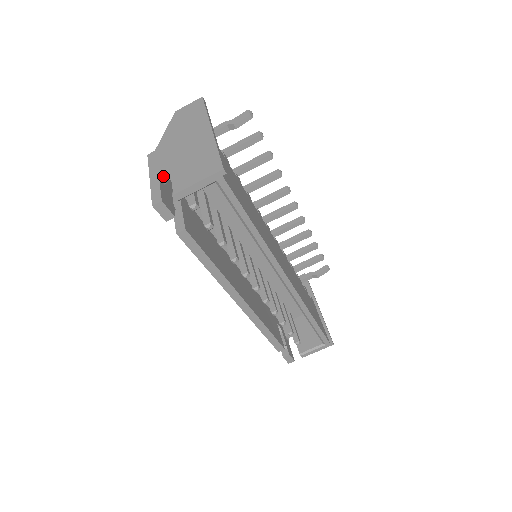
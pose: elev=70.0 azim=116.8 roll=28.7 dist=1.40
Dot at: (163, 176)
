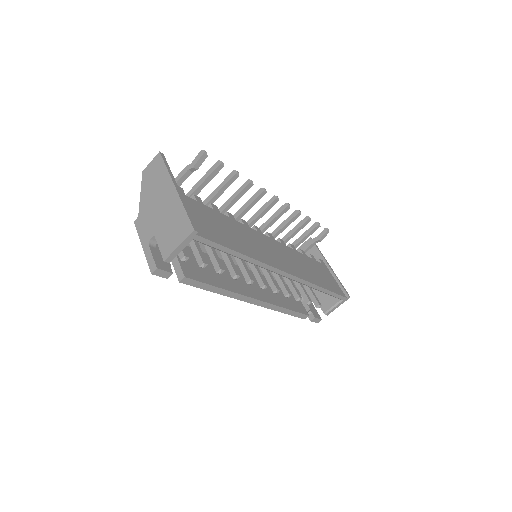
Dot at: (151, 241)
